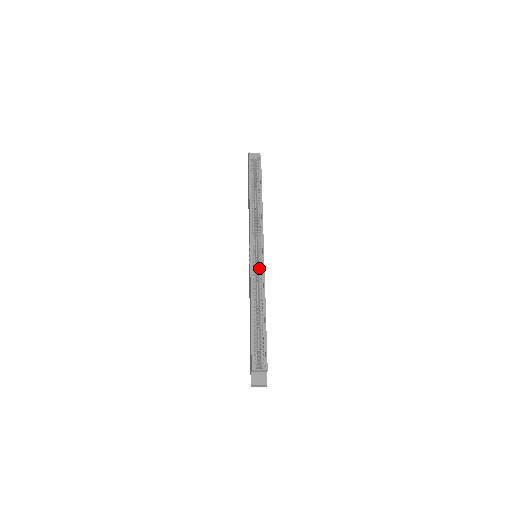
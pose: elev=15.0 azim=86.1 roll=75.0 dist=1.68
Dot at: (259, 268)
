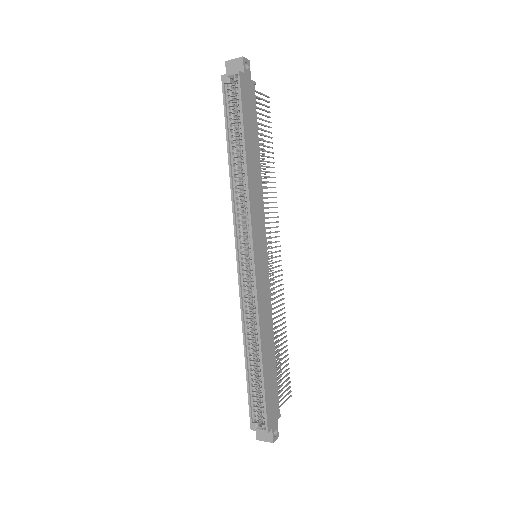
Dot at: occluded
